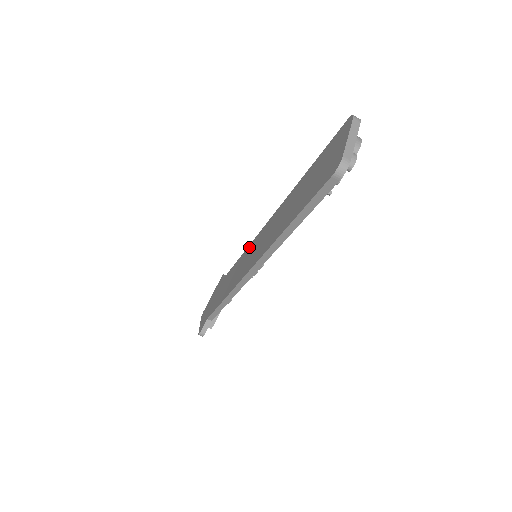
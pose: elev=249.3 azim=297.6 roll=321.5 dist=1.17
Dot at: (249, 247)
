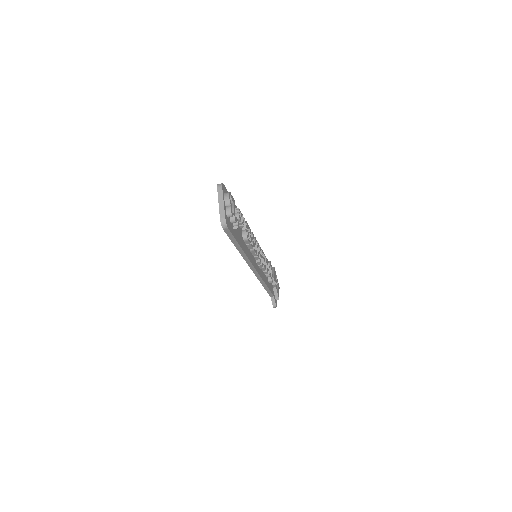
Dot at: occluded
